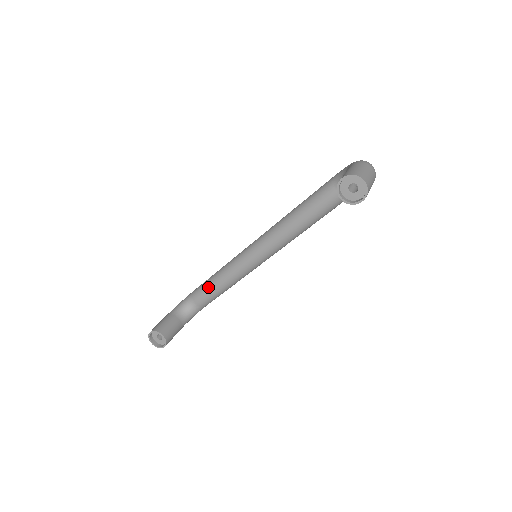
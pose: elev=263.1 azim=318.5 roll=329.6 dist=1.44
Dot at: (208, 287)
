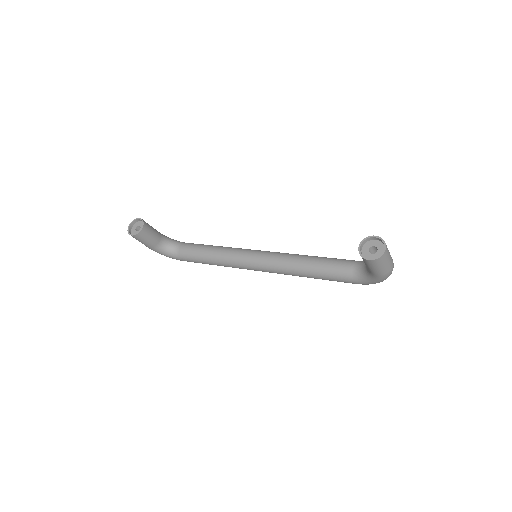
Dot at: (202, 246)
